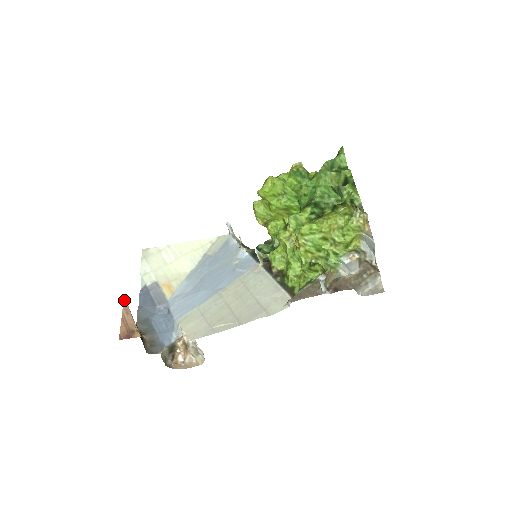
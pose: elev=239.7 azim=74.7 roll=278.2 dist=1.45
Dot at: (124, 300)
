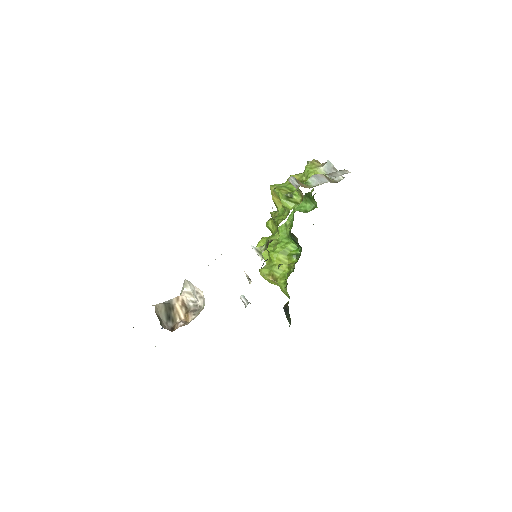
Dot at: occluded
